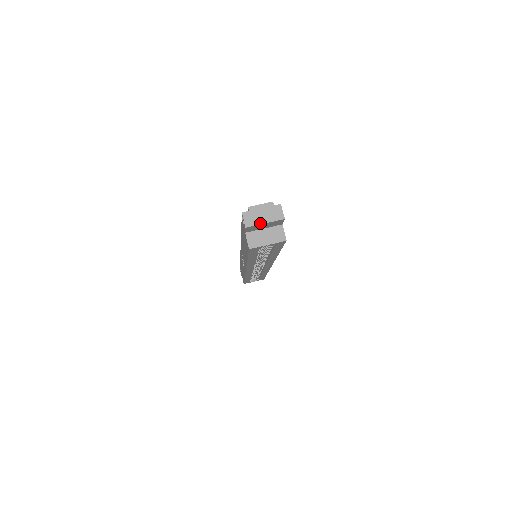
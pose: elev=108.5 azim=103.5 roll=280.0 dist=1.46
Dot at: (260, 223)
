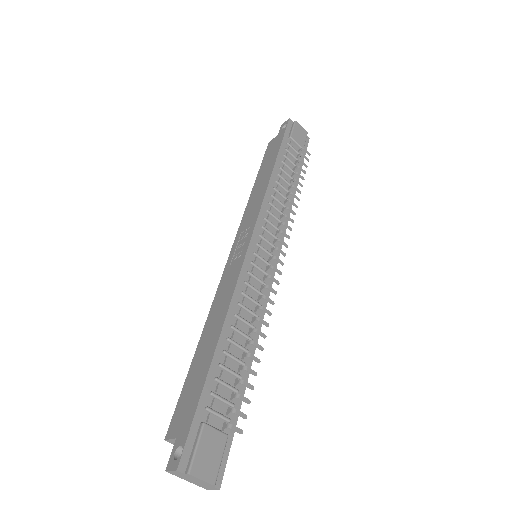
Dot at: occluded
